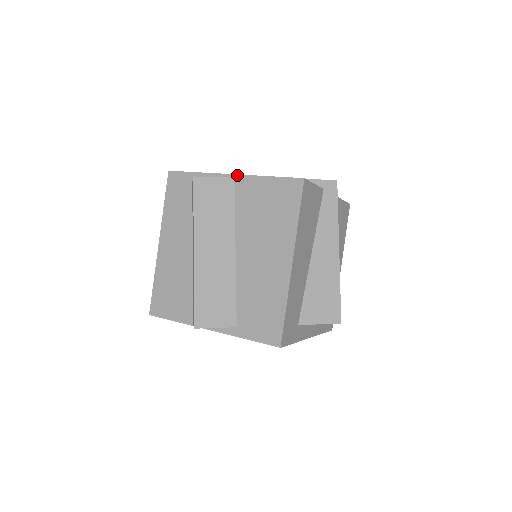
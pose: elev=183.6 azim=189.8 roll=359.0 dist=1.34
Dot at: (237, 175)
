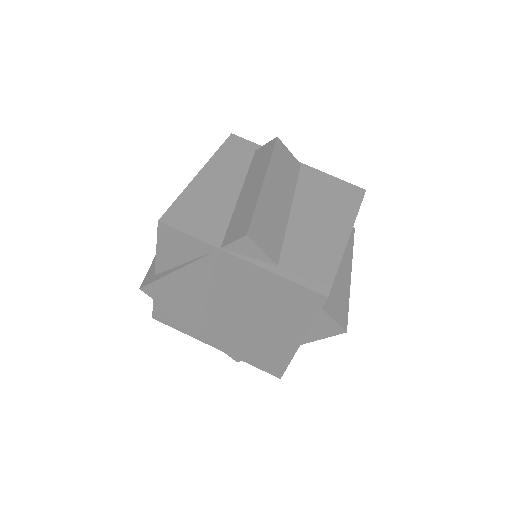
Dot at: (304, 164)
